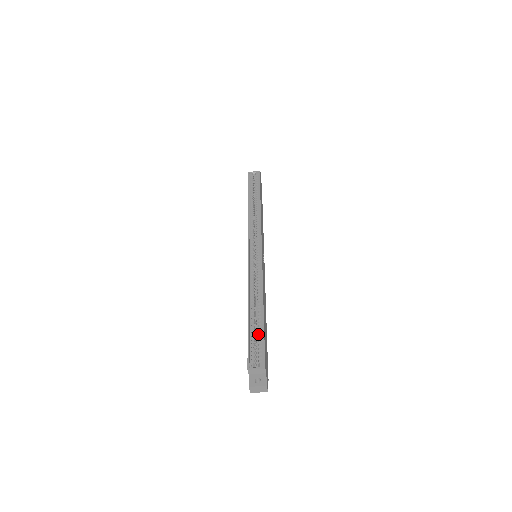
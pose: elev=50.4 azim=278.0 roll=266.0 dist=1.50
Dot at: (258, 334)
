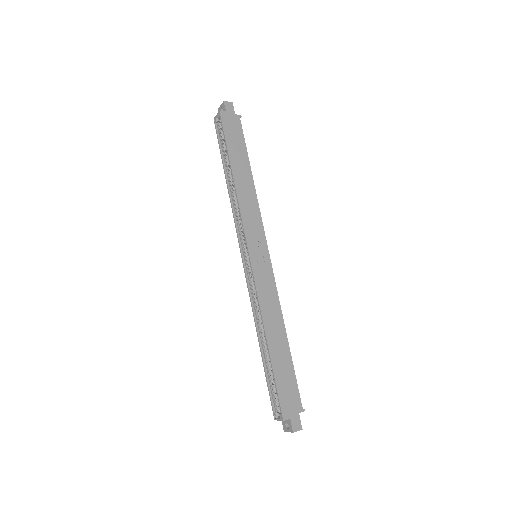
Dot at: (273, 377)
